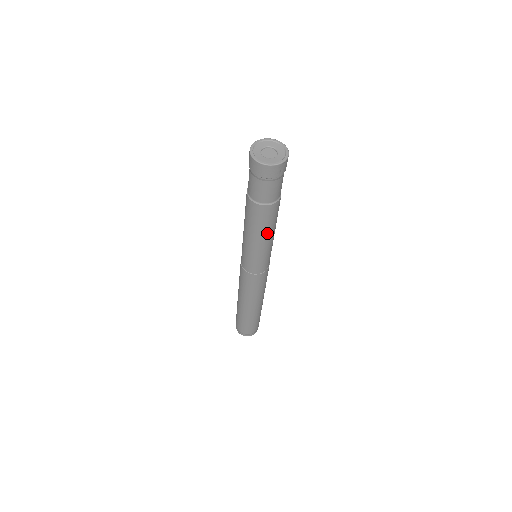
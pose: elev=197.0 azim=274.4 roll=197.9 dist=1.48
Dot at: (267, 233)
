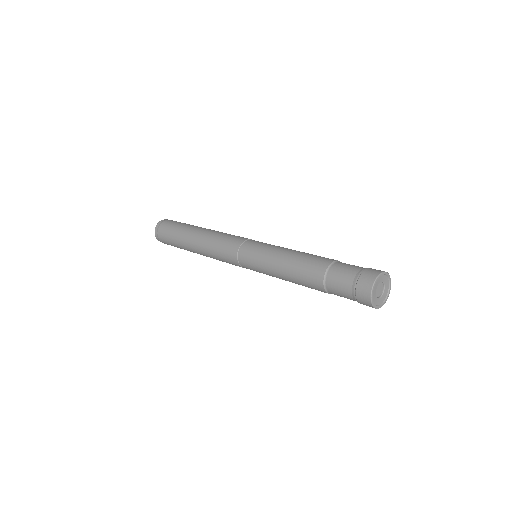
Dot at: occluded
